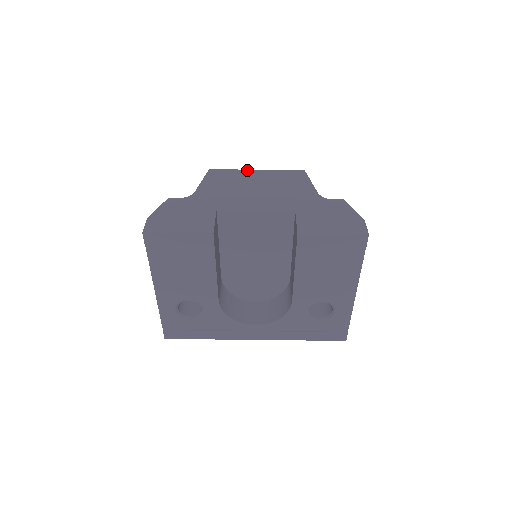
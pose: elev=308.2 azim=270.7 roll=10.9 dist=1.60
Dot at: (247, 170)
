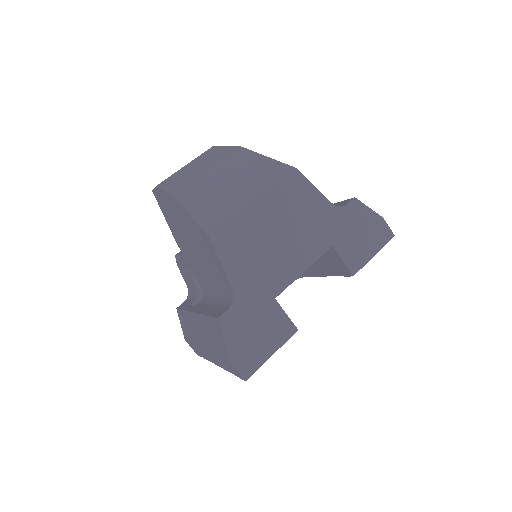
Dot at: (247, 209)
